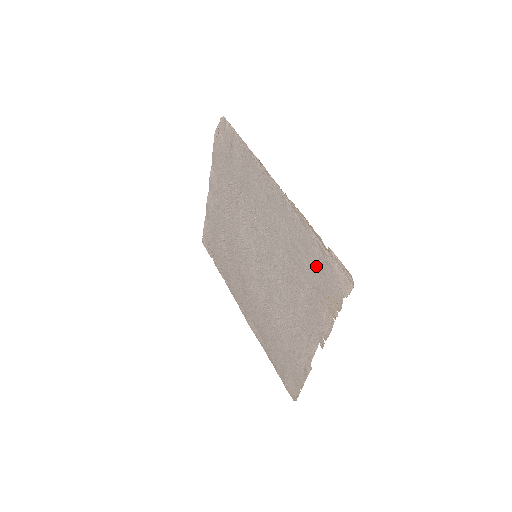
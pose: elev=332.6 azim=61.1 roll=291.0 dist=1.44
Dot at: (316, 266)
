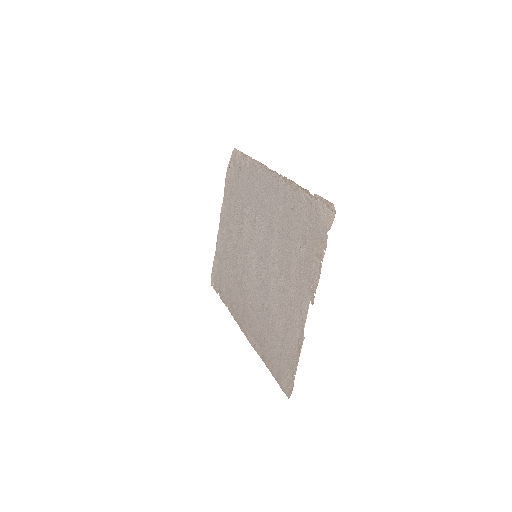
Dot at: (305, 221)
